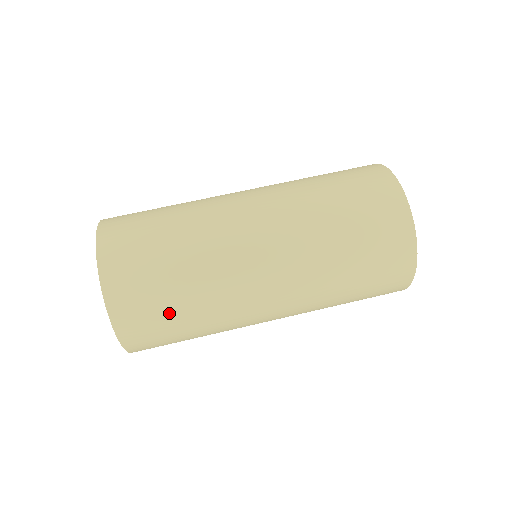
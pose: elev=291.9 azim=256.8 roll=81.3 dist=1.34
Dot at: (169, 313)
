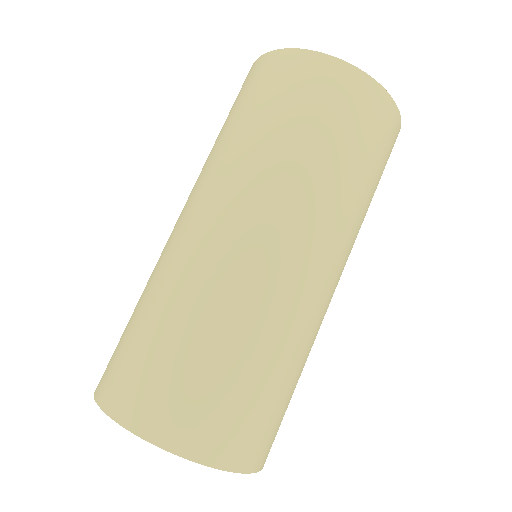
Dot at: occluded
